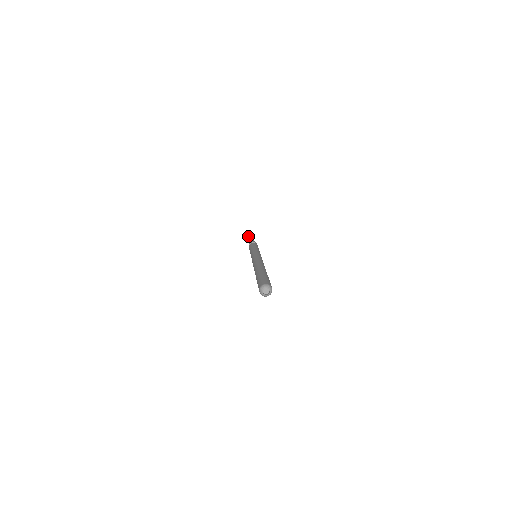
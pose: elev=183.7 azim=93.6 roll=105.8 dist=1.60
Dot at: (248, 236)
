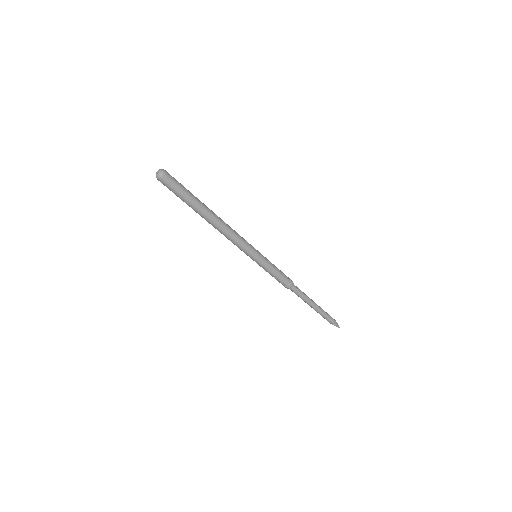
Dot at: occluded
